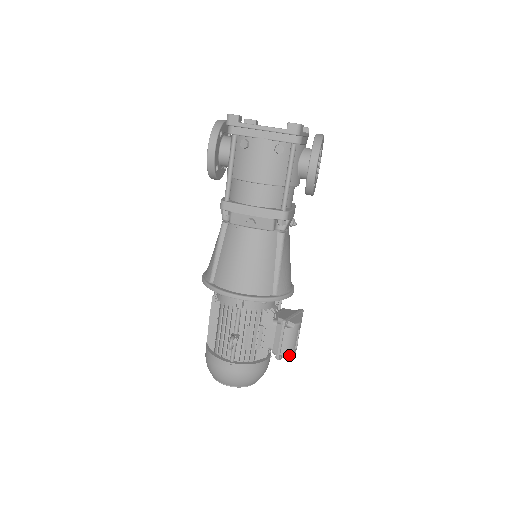
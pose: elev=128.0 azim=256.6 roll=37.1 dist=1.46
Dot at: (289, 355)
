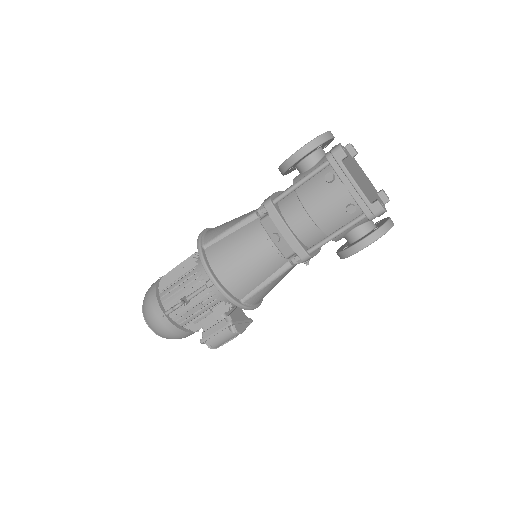
Dot at: (212, 346)
